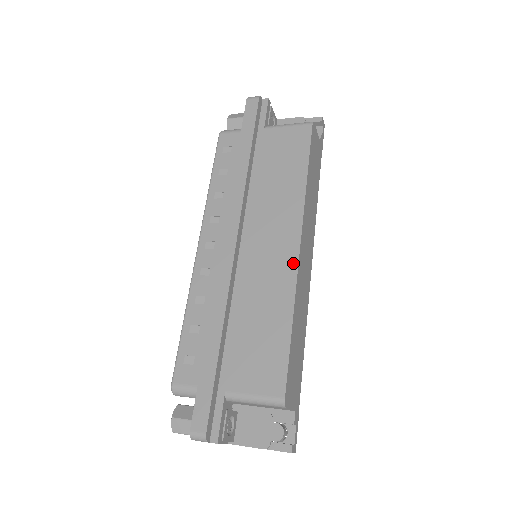
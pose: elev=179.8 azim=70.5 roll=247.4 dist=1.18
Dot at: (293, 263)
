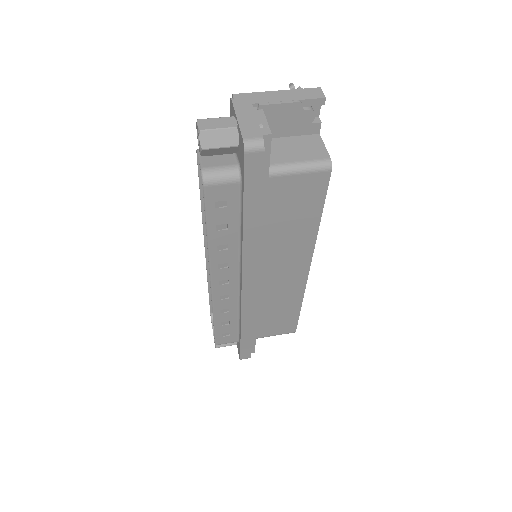
Dot at: (303, 281)
